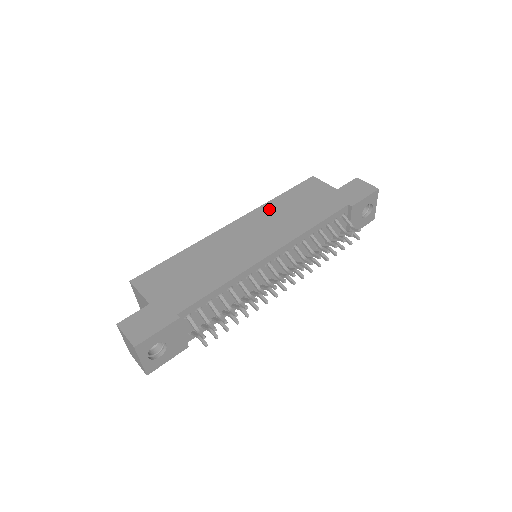
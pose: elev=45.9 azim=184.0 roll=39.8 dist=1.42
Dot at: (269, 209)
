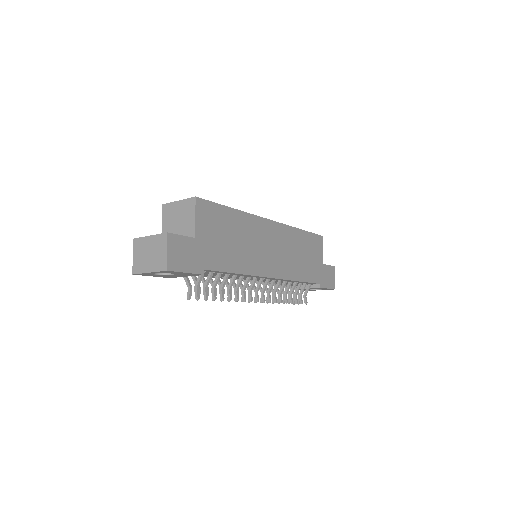
Dot at: (292, 235)
